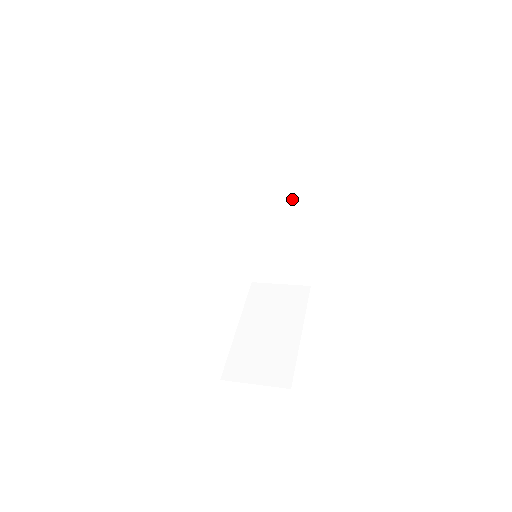
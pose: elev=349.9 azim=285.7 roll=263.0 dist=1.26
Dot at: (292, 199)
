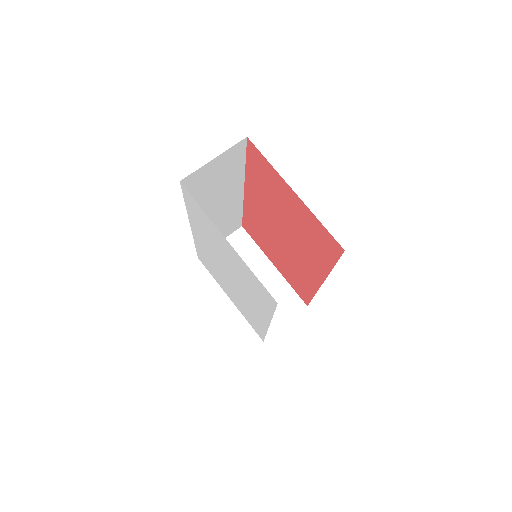
Dot at: (236, 189)
